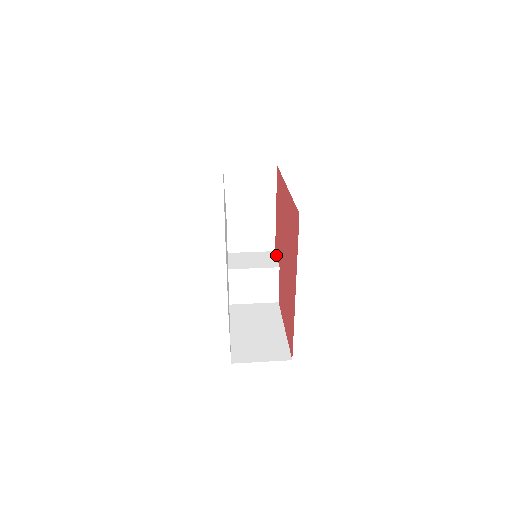
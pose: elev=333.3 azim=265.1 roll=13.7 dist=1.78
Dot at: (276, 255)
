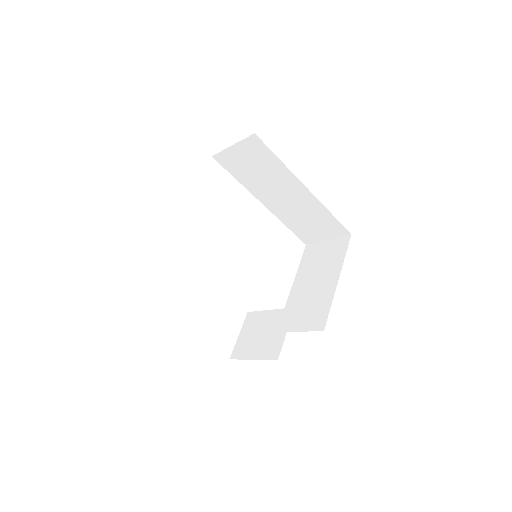
Dot at: occluded
